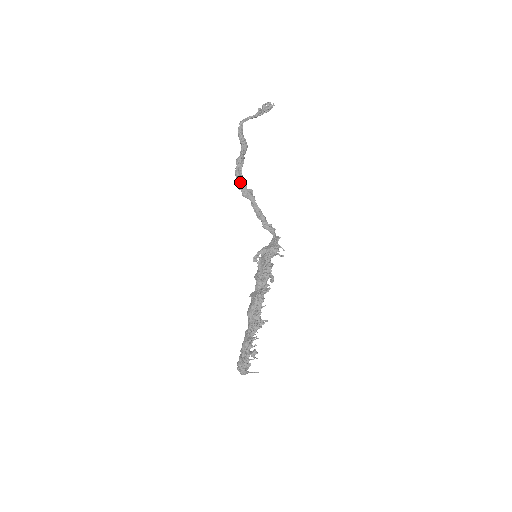
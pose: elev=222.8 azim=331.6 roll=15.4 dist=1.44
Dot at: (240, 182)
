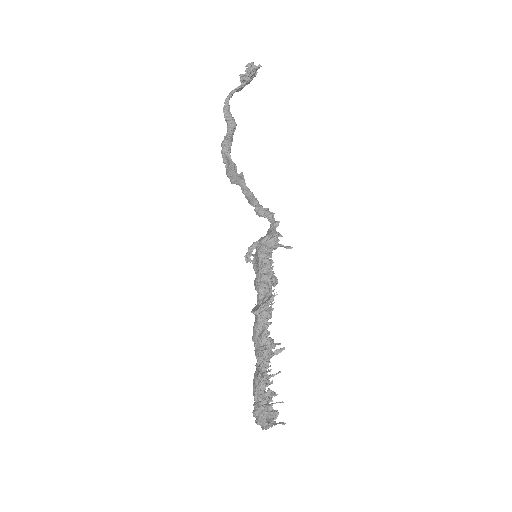
Dot at: (227, 168)
